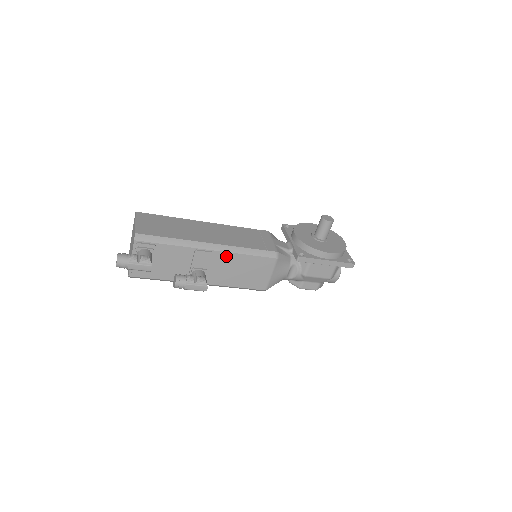
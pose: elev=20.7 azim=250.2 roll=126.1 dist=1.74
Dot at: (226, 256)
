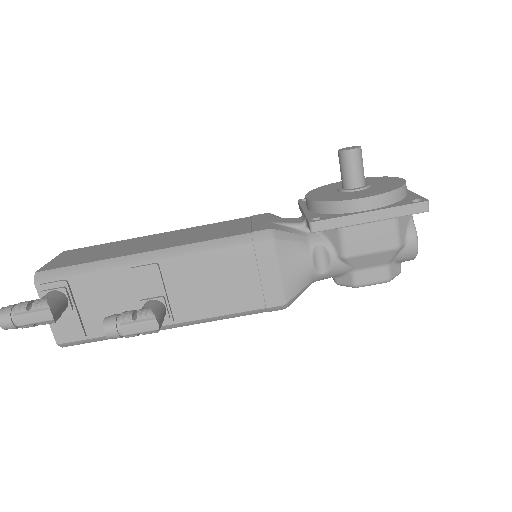
Dot at: (184, 263)
